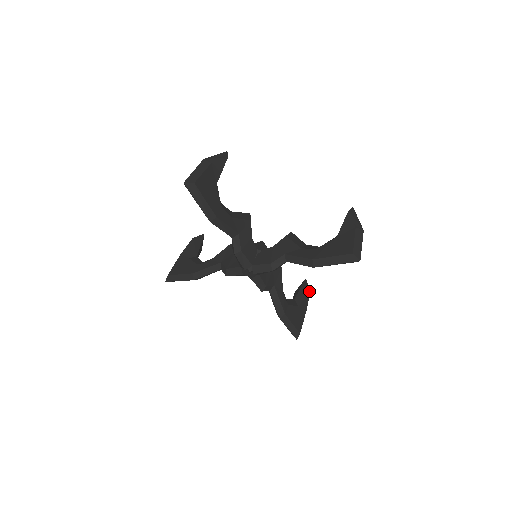
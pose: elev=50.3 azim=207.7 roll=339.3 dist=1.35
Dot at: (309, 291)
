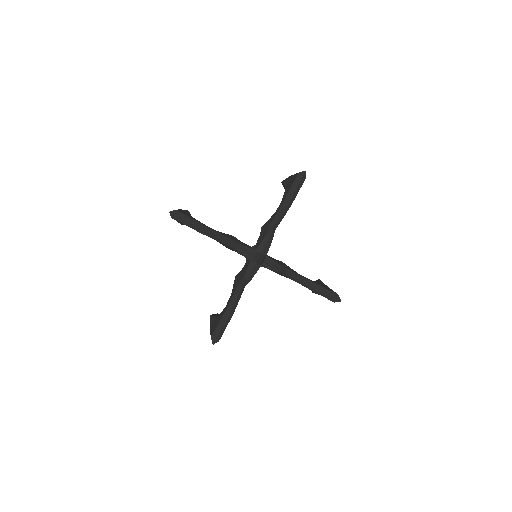
Dot at: occluded
